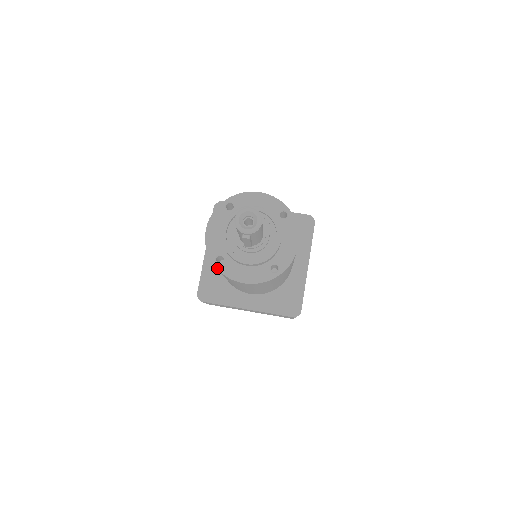
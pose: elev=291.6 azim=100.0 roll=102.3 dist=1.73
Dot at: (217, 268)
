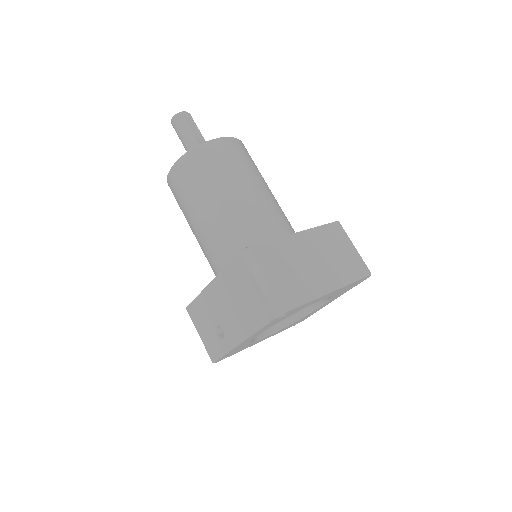
Dot at: (198, 146)
